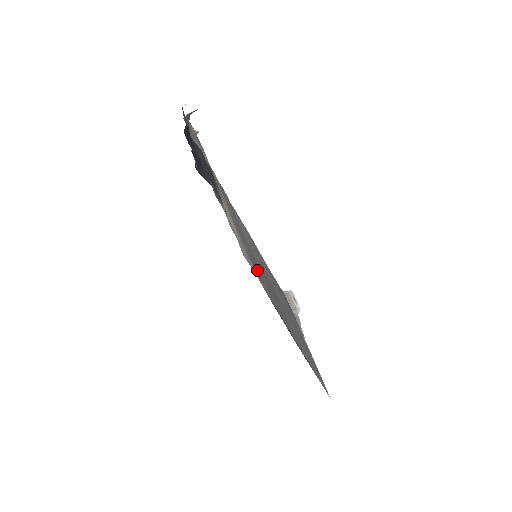
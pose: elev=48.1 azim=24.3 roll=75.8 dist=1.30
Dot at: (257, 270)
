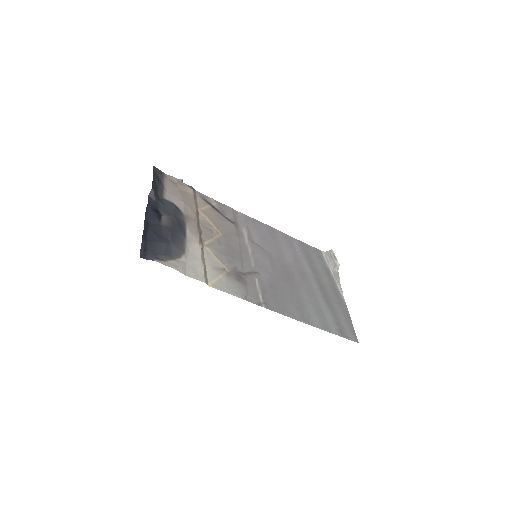
Dot at: (242, 278)
